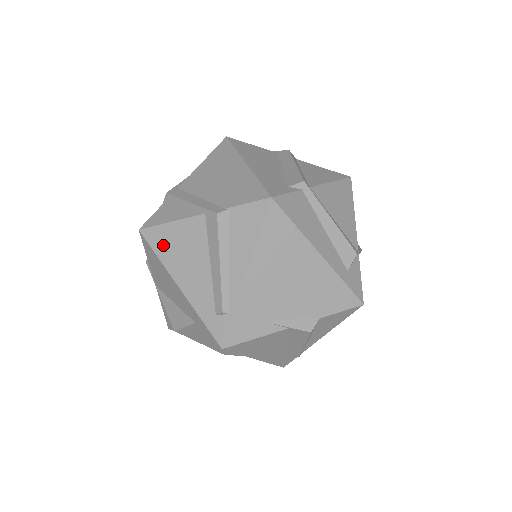
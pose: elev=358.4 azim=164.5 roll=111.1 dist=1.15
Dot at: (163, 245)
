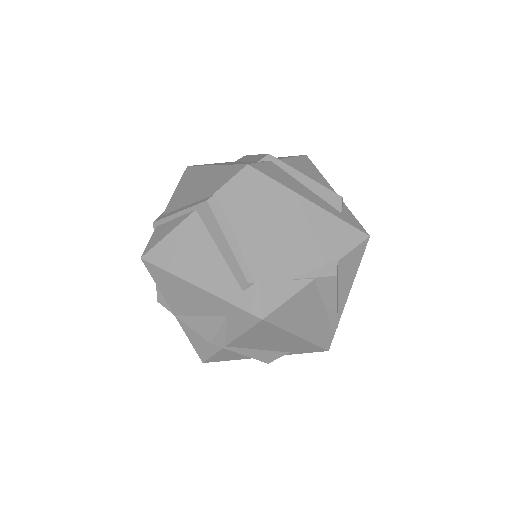
Dot at: (168, 258)
